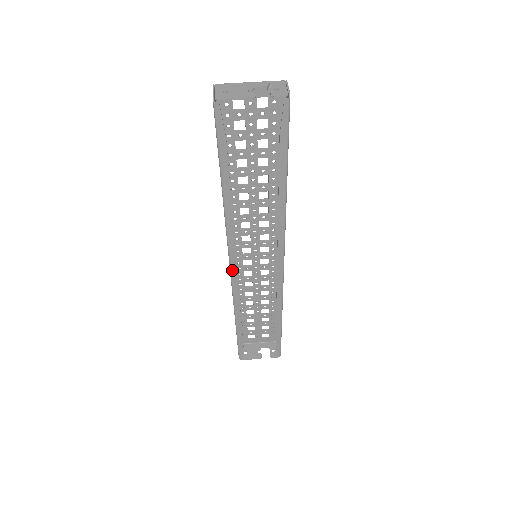
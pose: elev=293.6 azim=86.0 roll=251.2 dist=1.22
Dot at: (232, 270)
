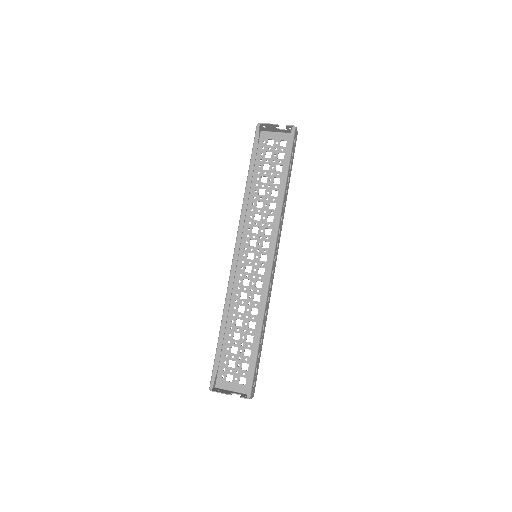
Dot at: (235, 252)
